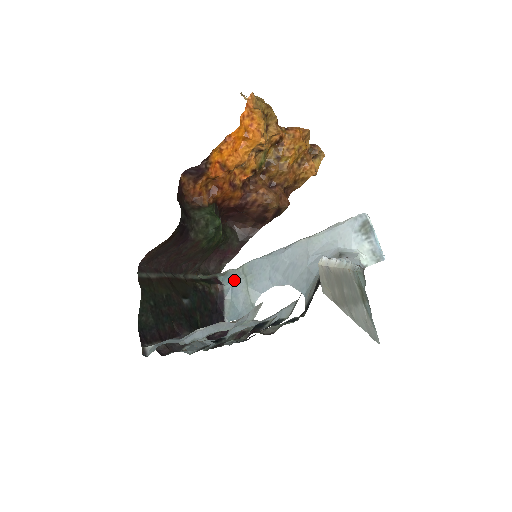
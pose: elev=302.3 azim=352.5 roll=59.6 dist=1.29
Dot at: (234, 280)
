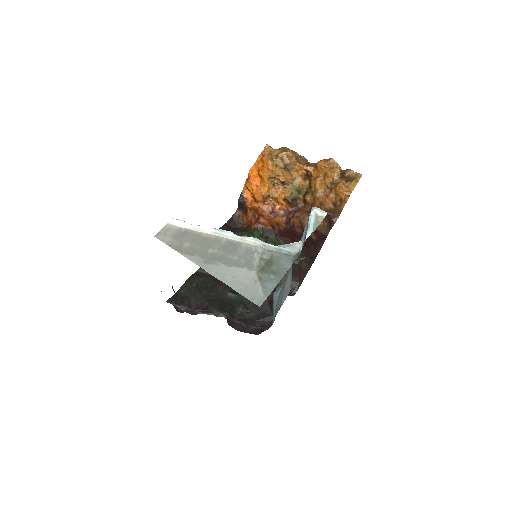
Dot at: (281, 288)
